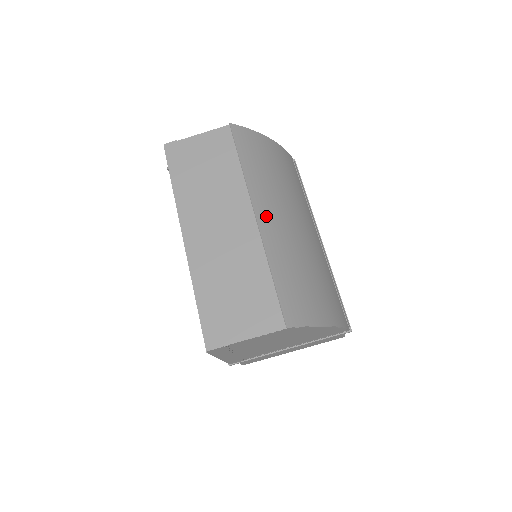
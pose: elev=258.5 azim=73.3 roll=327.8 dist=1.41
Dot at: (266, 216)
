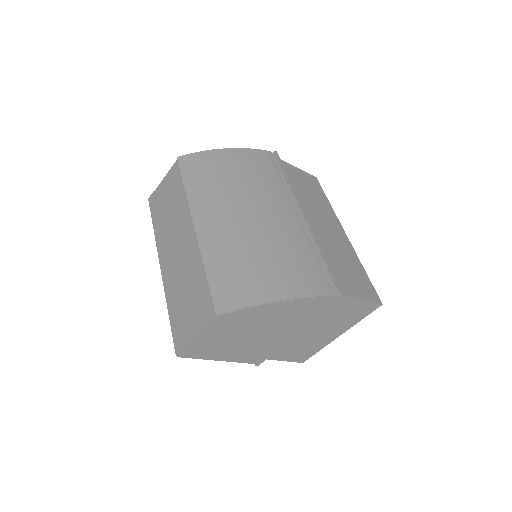
Dot at: (206, 221)
